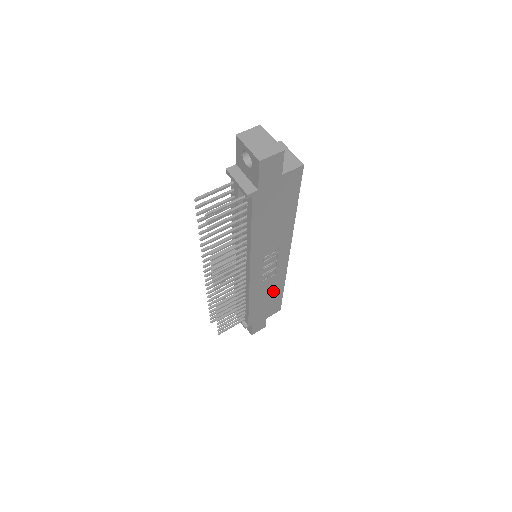
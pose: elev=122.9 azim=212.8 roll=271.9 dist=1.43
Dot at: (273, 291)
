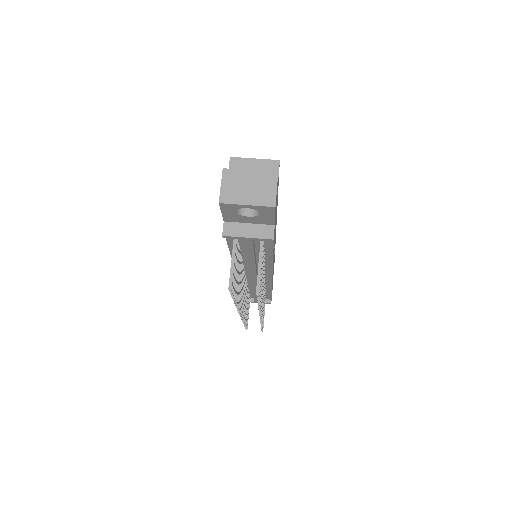
Dot at: occluded
